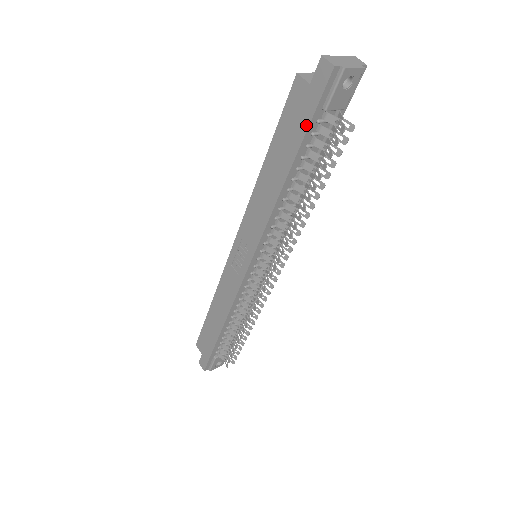
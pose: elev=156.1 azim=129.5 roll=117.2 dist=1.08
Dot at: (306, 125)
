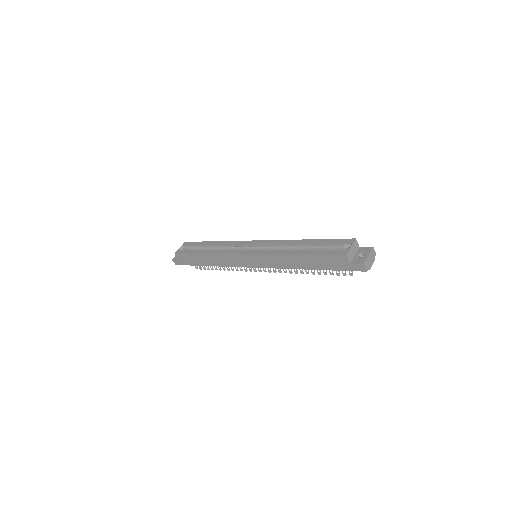
Dot at: (336, 269)
